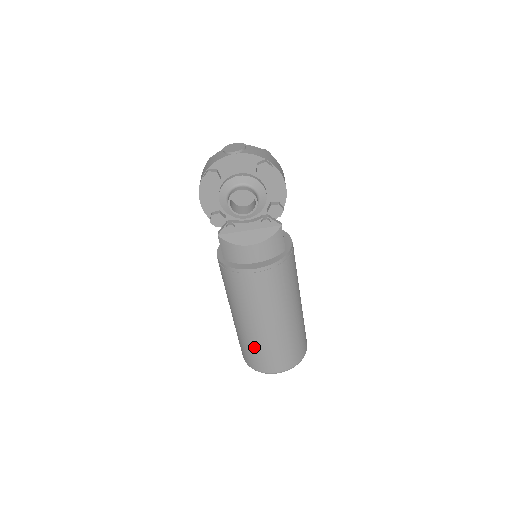
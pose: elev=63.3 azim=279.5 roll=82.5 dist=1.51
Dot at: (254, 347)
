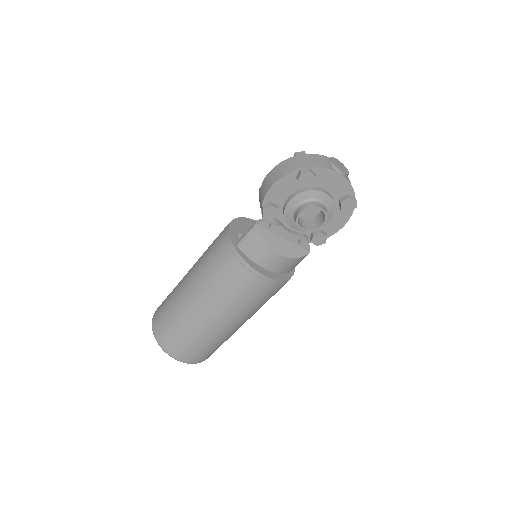
Dot at: (187, 332)
